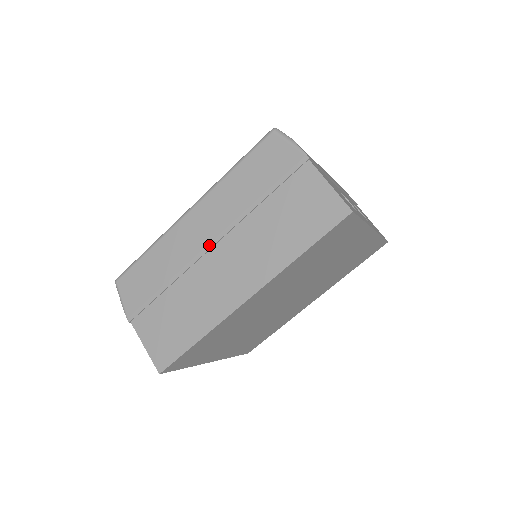
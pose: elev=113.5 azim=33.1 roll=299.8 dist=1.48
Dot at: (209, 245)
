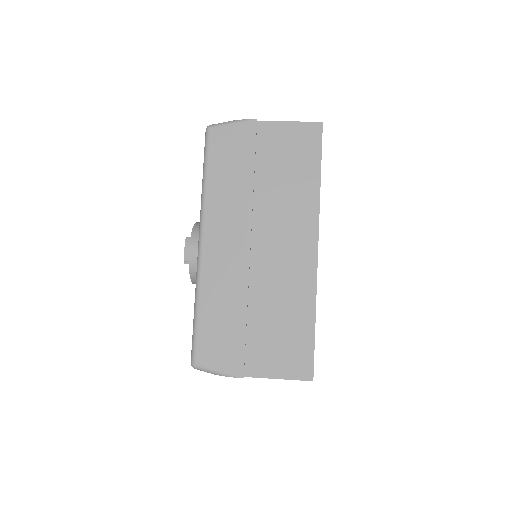
Dot at: (247, 246)
